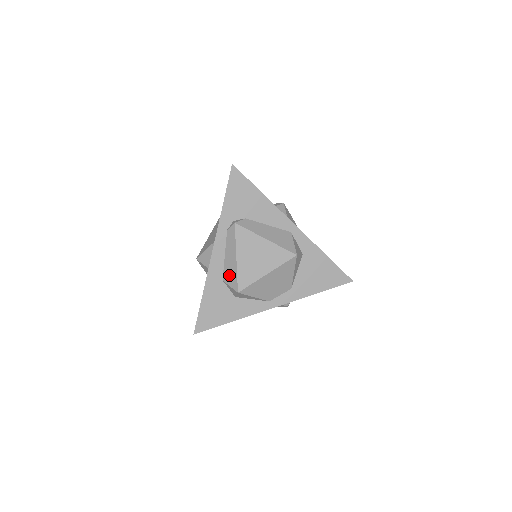
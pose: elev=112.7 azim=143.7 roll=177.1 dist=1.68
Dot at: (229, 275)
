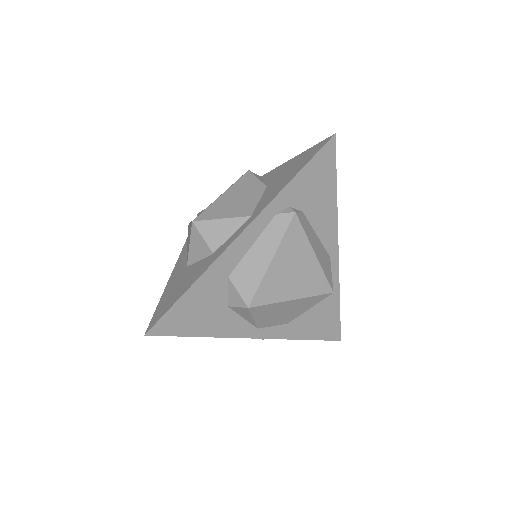
Dot at: (245, 276)
